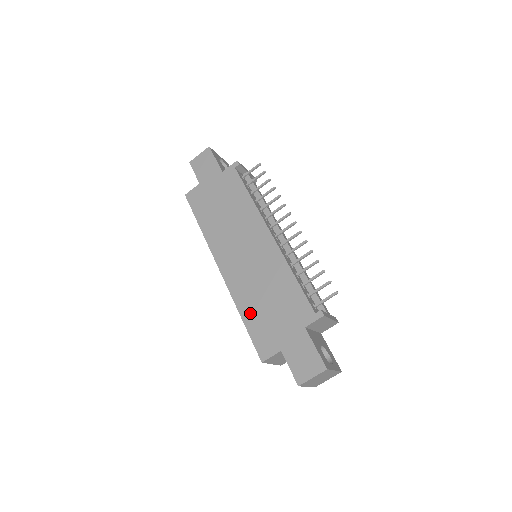
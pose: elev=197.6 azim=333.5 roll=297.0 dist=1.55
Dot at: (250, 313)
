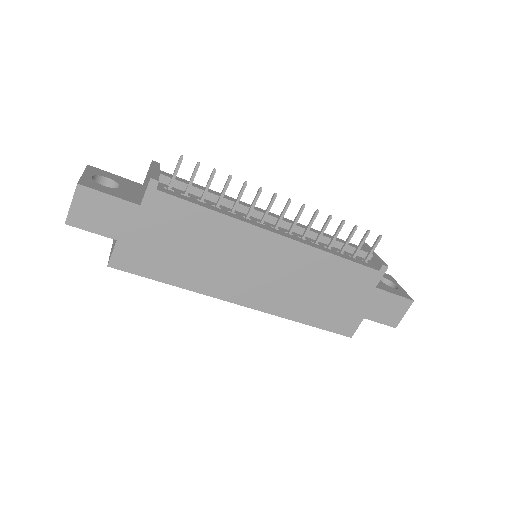
Dot at: (311, 315)
